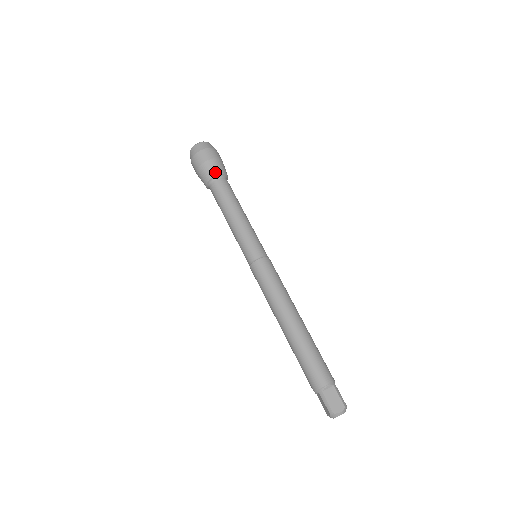
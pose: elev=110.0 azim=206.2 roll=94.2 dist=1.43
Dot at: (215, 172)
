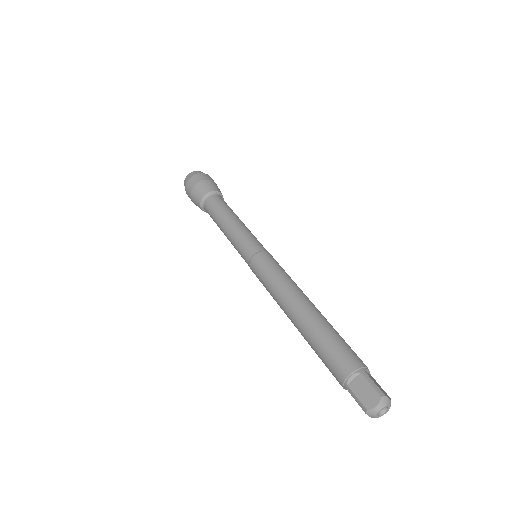
Dot at: (219, 190)
